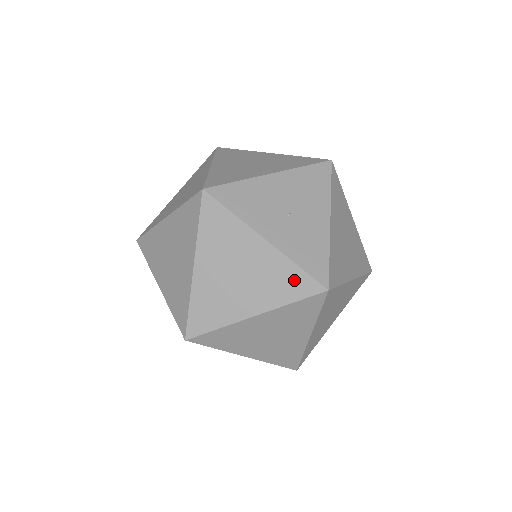
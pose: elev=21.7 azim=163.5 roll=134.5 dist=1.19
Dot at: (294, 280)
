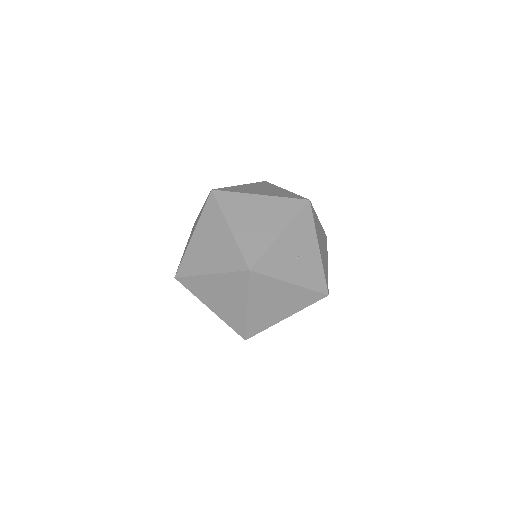
Dot at: (309, 297)
